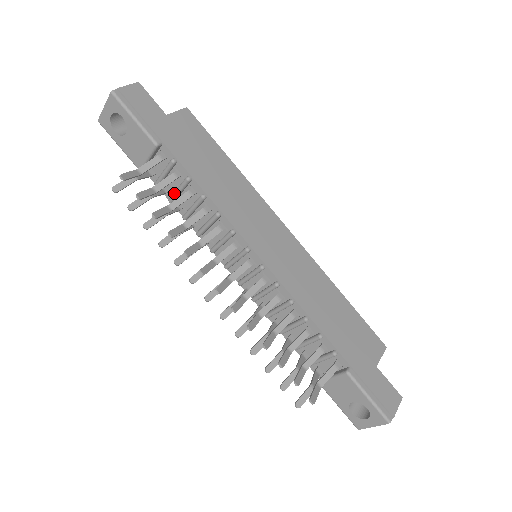
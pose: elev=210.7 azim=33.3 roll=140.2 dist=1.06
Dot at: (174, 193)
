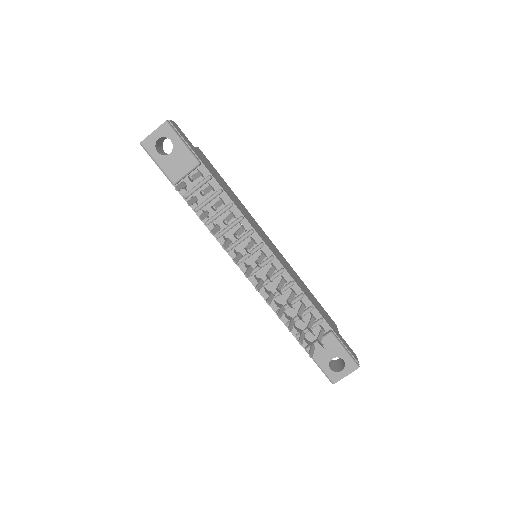
Dot at: (203, 202)
